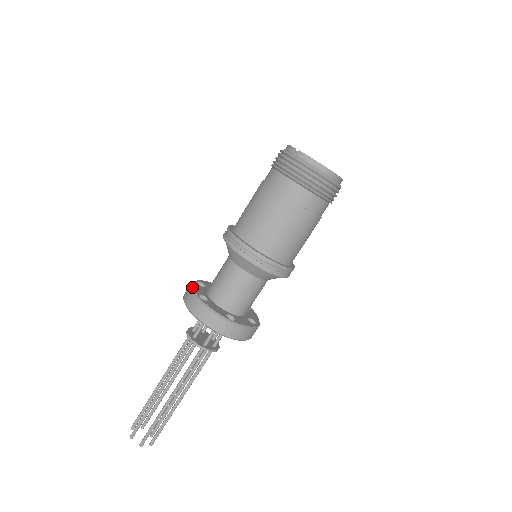
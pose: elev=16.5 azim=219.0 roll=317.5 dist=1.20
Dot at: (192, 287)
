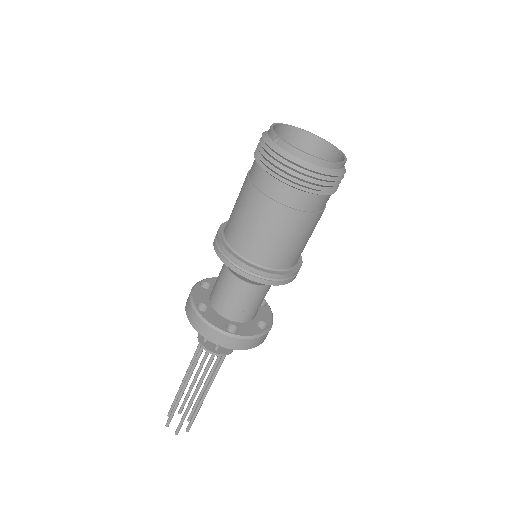
Dot at: (191, 294)
